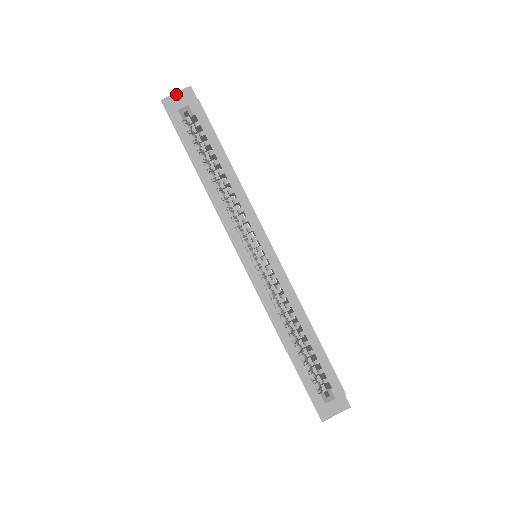
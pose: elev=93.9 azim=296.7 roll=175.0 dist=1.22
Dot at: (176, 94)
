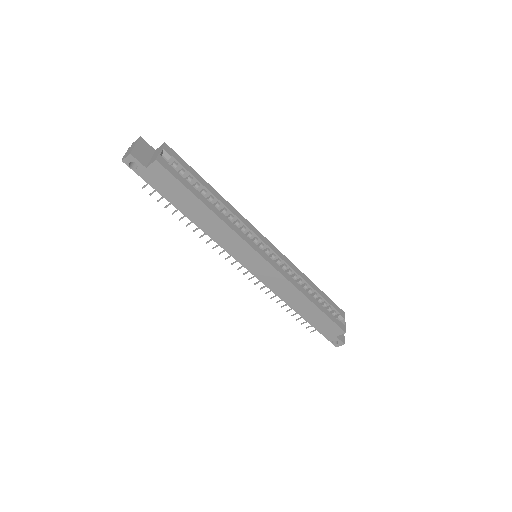
Dot at: (136, 146)
